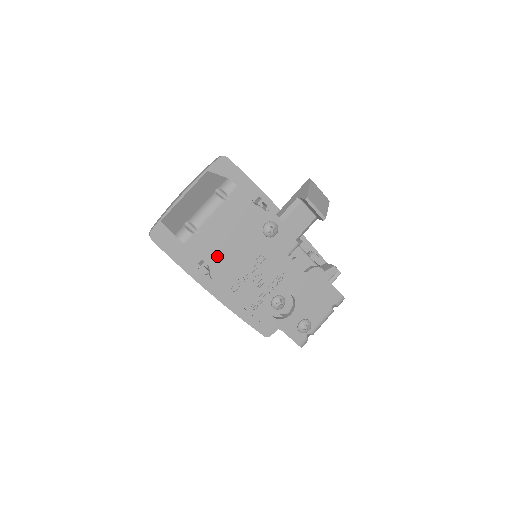
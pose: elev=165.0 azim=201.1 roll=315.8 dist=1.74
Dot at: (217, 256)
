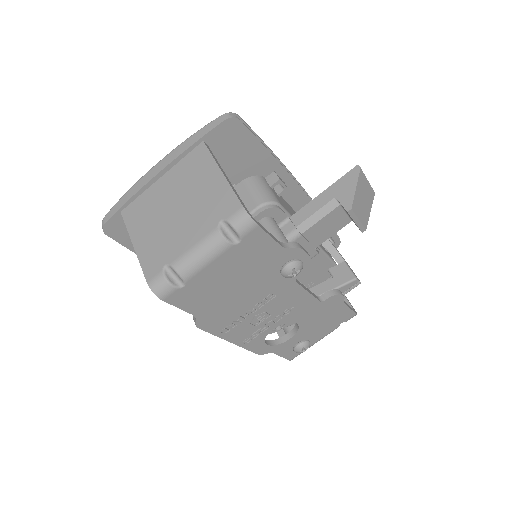
Dot at: (209, 305)
